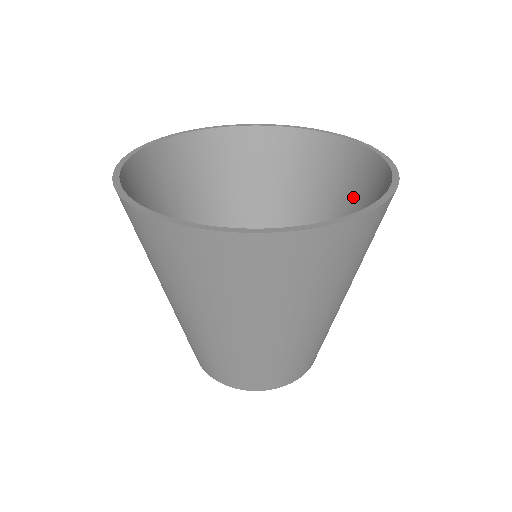
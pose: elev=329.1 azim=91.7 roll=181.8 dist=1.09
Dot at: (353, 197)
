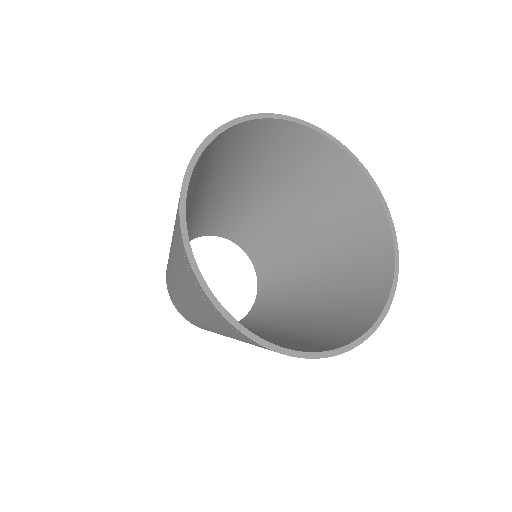
Dot at: (309, 173)
